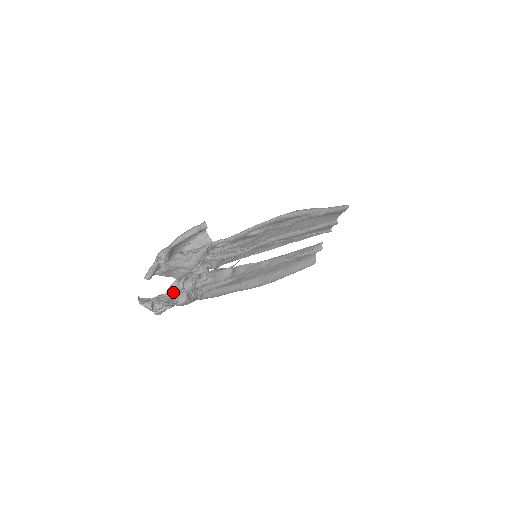
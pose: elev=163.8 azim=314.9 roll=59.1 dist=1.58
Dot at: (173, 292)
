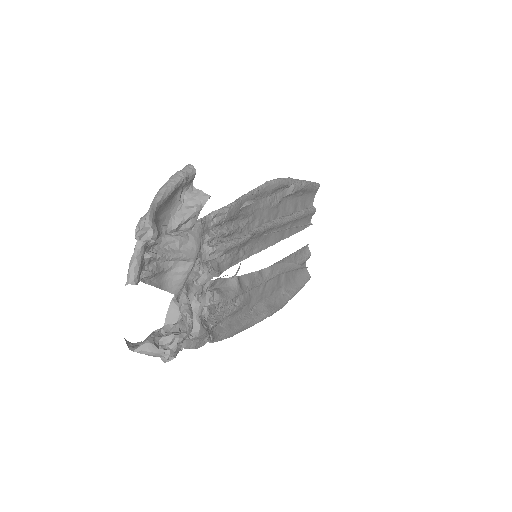
Dot at: (176, 321)
